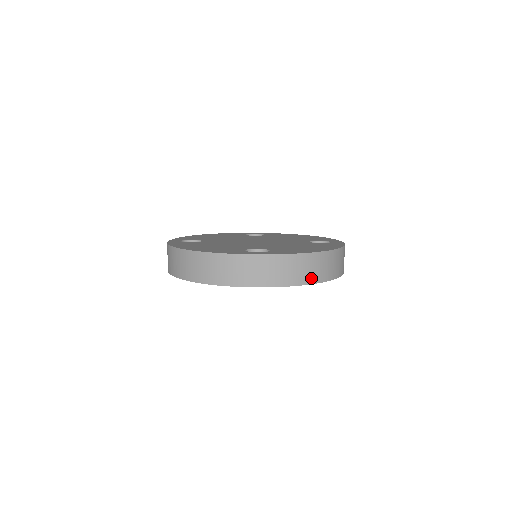
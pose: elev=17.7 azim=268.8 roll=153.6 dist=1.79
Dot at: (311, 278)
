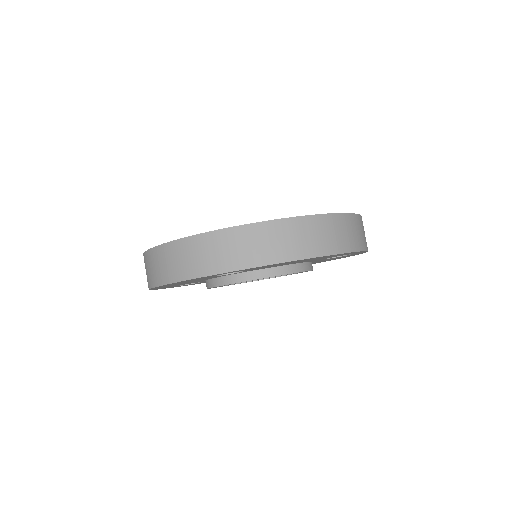
Dot at: (289, 253)
